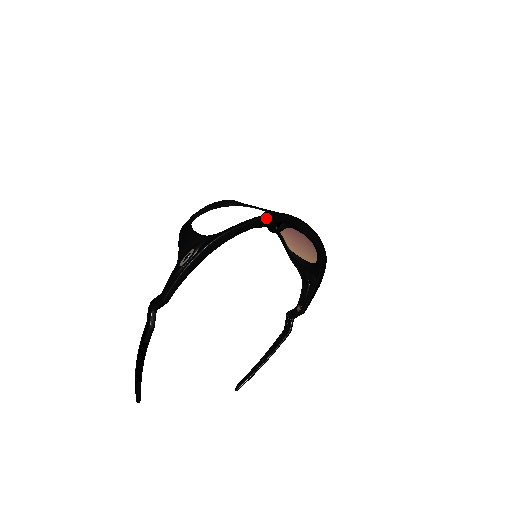
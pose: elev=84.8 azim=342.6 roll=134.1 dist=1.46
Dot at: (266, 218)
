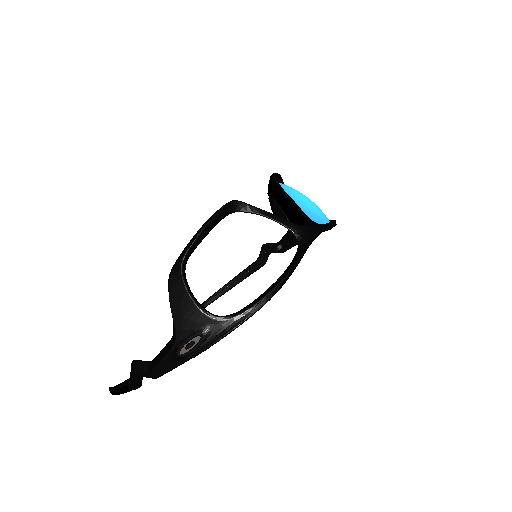
Dot at: occluded
